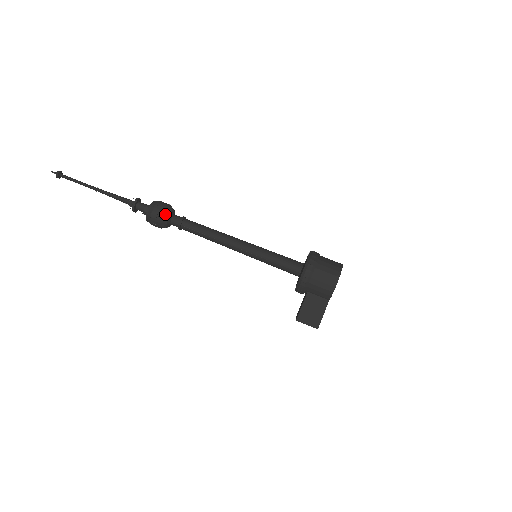
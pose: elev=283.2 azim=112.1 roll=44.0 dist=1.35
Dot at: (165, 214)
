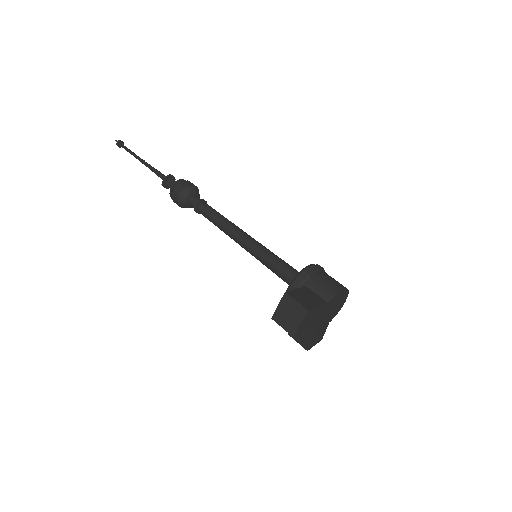
Dot at: (195, 188)
